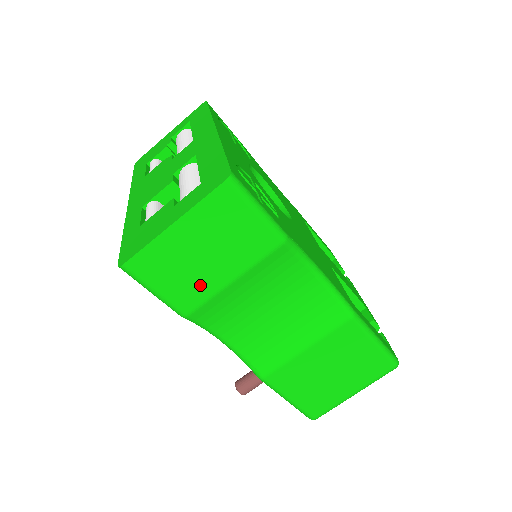
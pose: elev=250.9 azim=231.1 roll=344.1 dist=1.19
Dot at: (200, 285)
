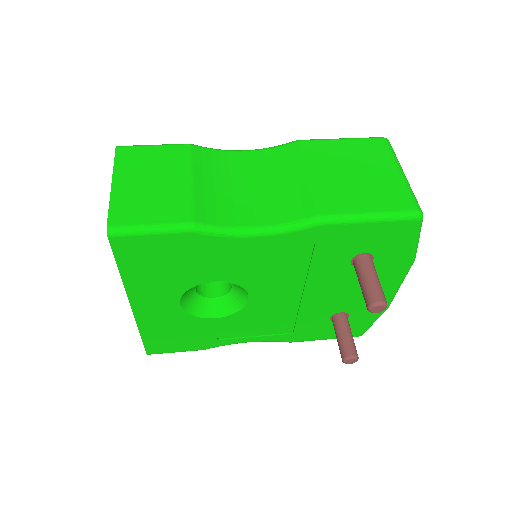
Dot at: (174, 199)
